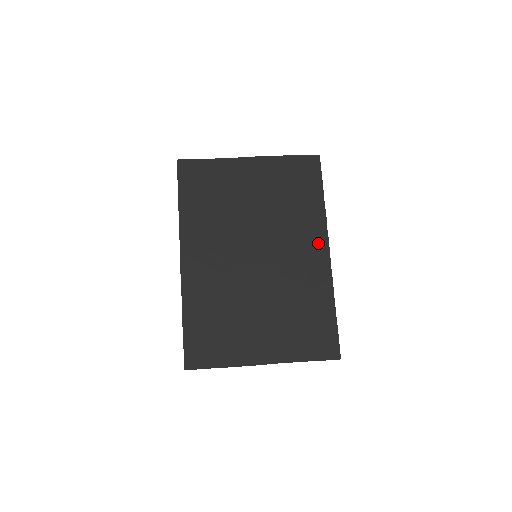
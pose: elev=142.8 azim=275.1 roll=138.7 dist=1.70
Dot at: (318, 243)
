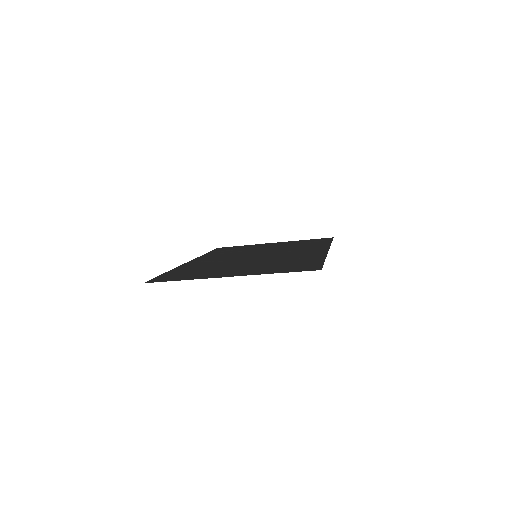
Dot at: (319, 249)
